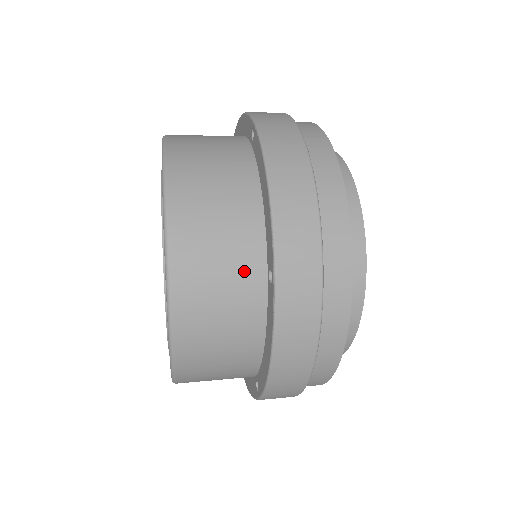
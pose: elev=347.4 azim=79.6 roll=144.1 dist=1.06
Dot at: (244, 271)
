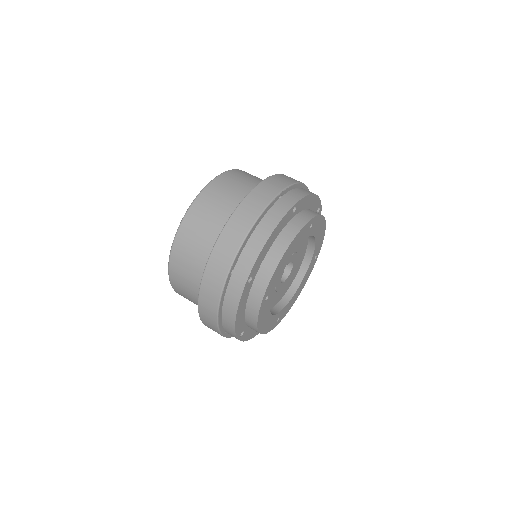
Dot at: (205, 252)
